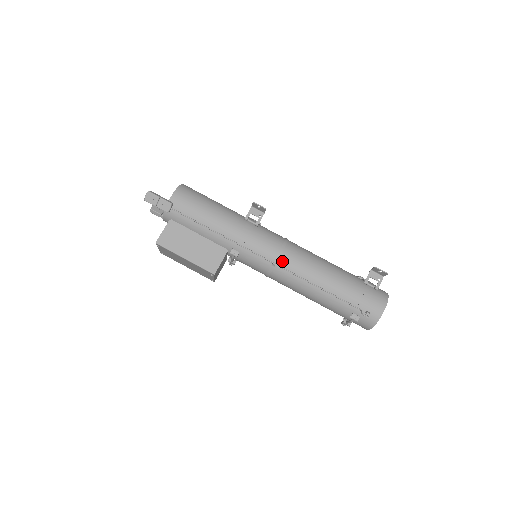
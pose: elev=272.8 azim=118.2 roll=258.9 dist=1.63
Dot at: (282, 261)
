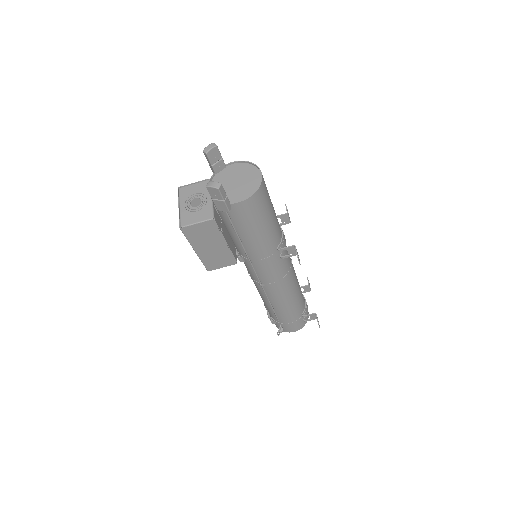
Dot at: (268, 287)
